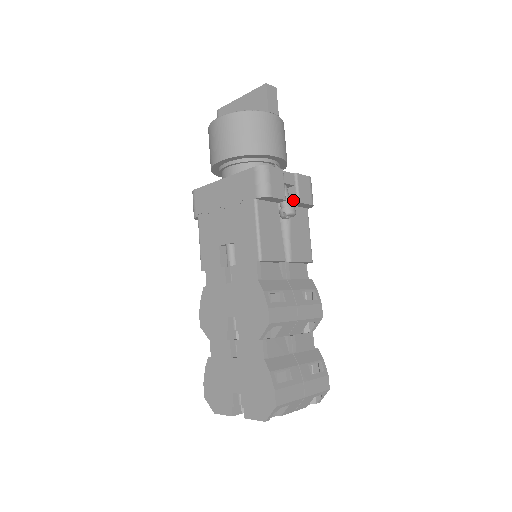
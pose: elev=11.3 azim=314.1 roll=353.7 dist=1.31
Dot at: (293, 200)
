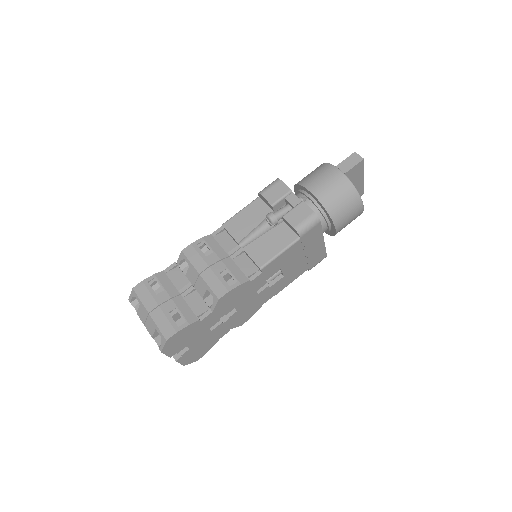
Dot at: occluded
